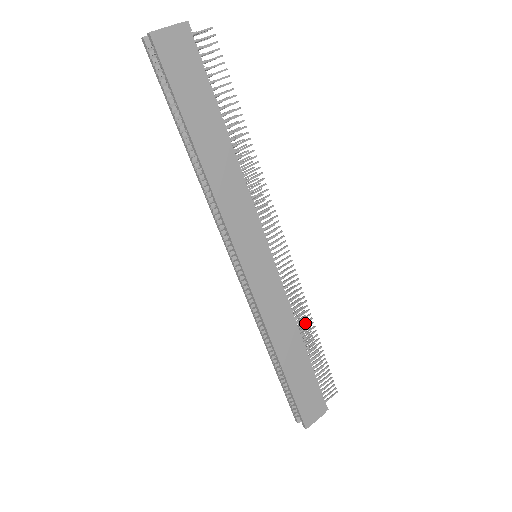
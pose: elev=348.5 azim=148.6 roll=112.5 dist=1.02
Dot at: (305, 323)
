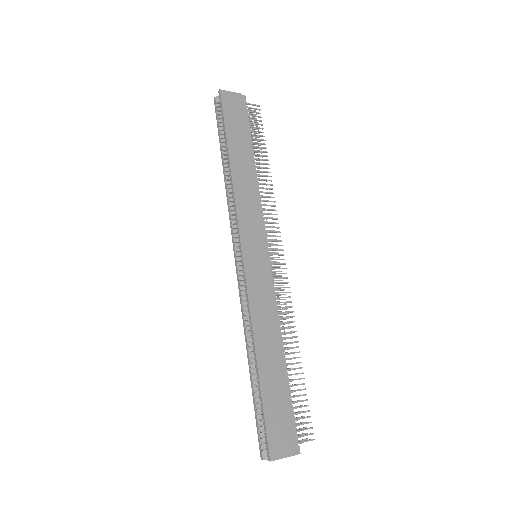
Dot at: (289, 337)
